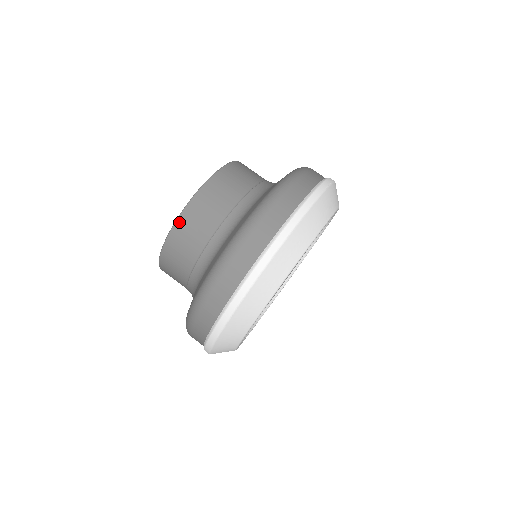
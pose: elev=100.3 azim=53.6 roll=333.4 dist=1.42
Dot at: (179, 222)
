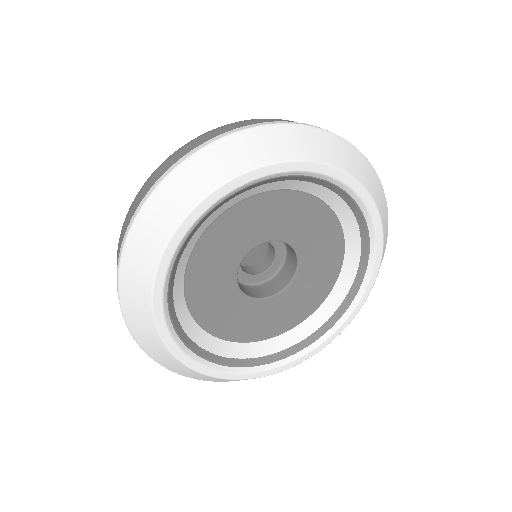
Dot at: occluded
